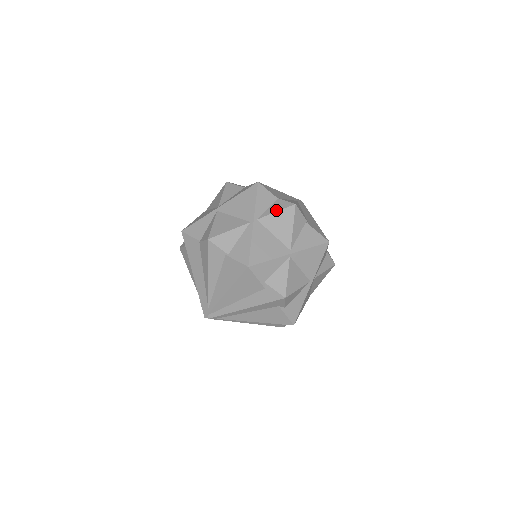
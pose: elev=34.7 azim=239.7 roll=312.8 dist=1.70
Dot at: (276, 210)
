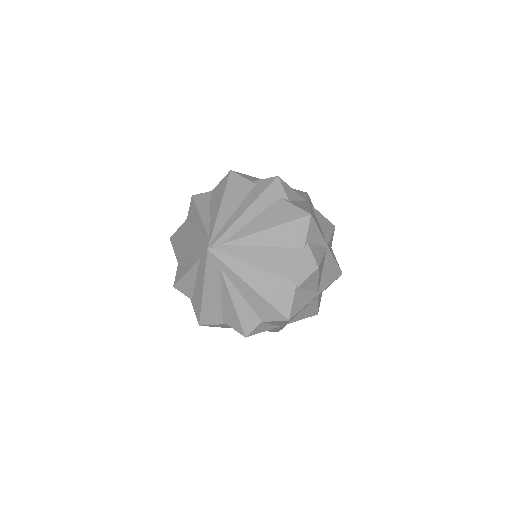
Dot at: occluded
